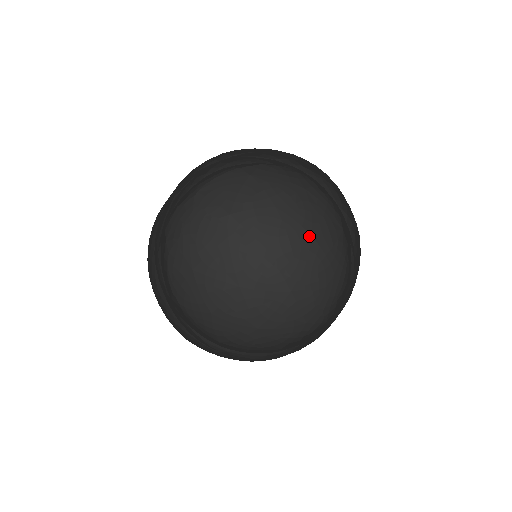
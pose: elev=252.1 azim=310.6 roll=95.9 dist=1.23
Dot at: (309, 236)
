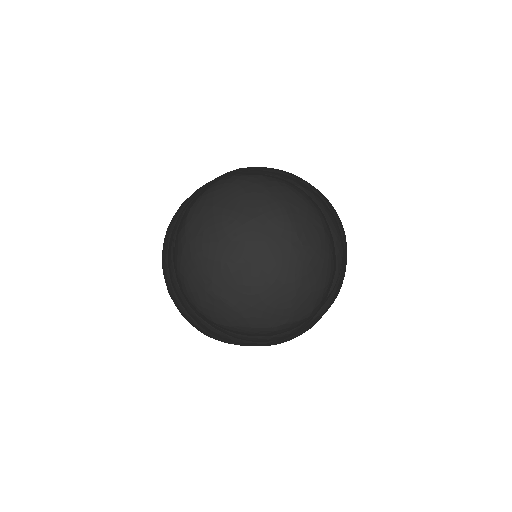
Dot at: (322, 226)
